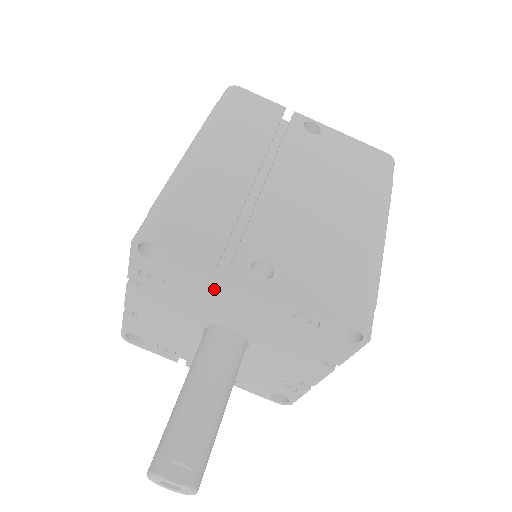
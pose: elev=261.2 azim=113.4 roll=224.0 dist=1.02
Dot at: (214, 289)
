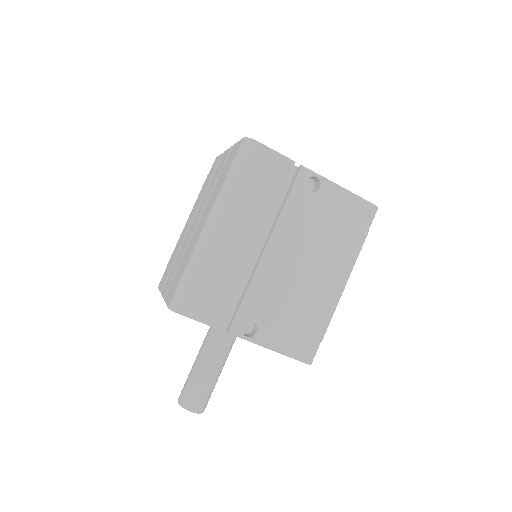
Dot at: occluded
